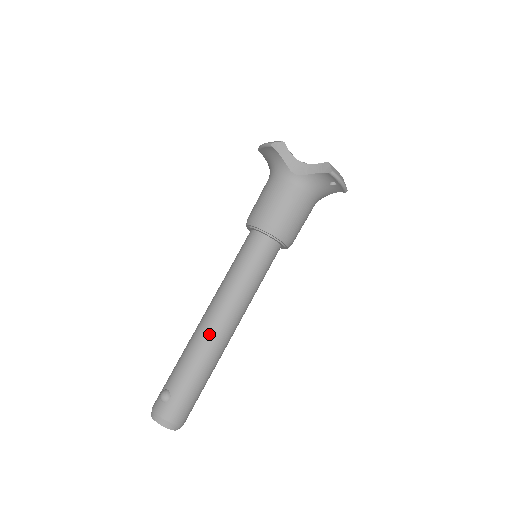
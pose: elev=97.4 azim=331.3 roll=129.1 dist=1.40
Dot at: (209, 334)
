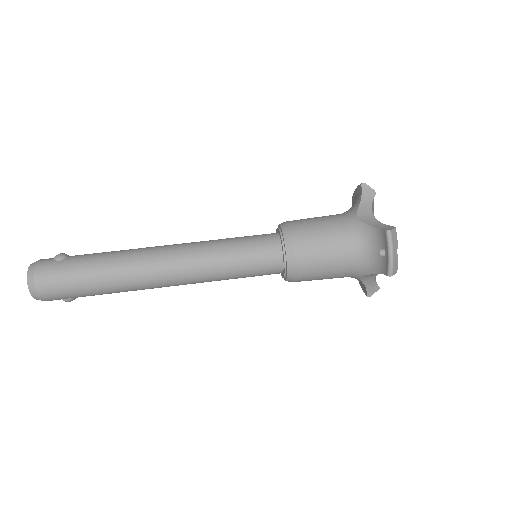
Dot at: (146, 253)
